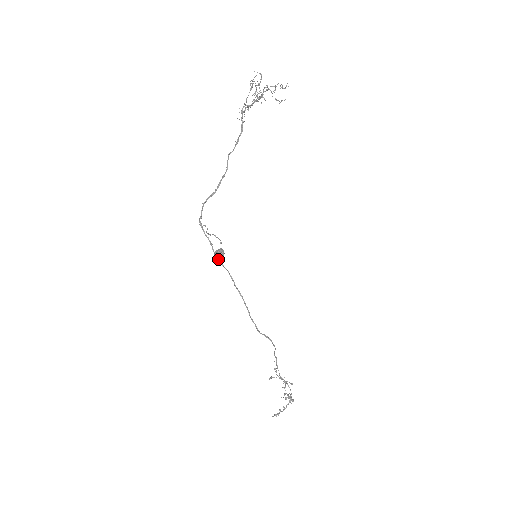
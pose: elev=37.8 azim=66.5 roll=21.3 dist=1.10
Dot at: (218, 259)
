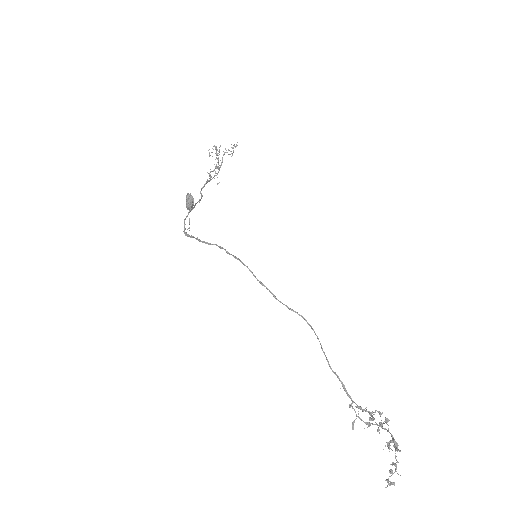
Dot at: (205, 242)
